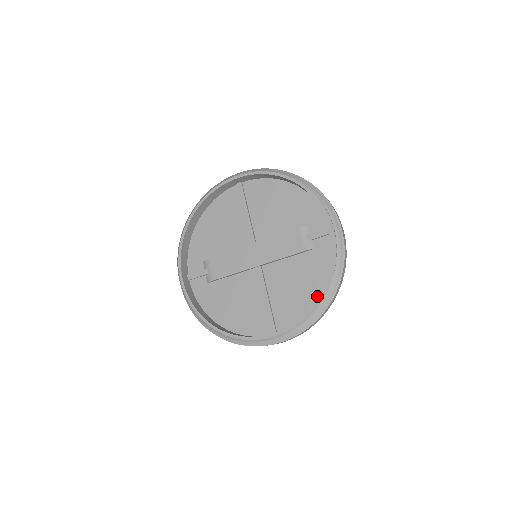
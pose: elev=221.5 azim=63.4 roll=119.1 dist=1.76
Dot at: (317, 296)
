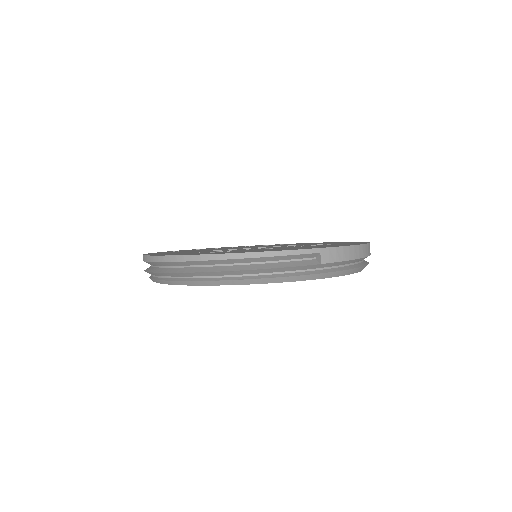
Dot at: occluded
